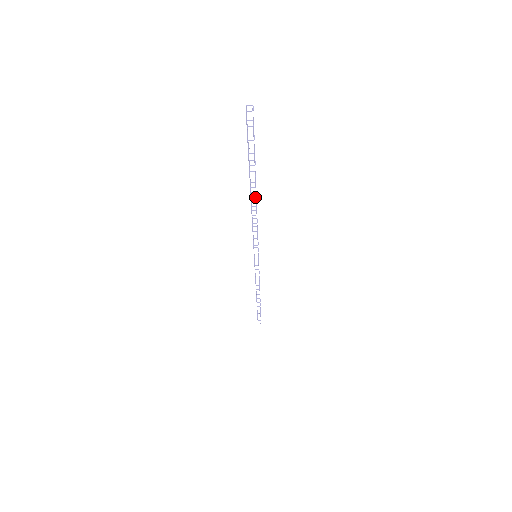
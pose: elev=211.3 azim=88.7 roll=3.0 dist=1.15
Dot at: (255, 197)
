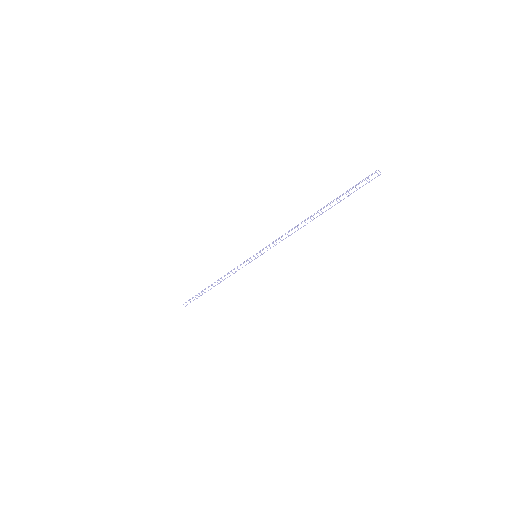
Dot at: (312, 220)
